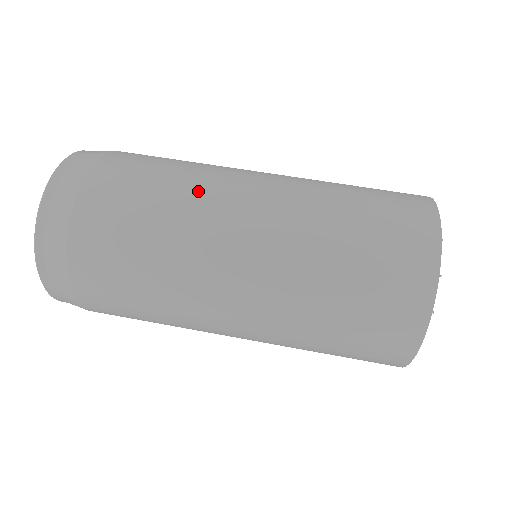
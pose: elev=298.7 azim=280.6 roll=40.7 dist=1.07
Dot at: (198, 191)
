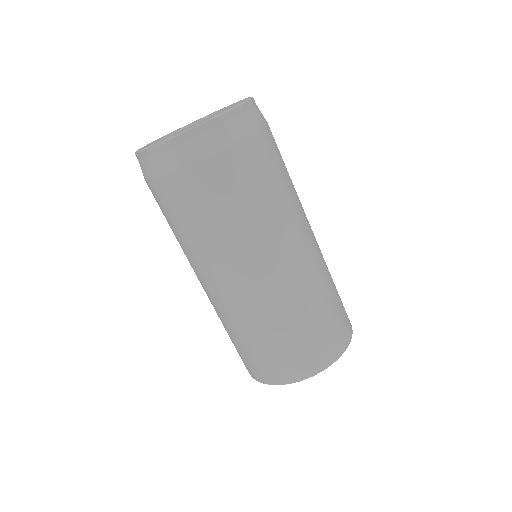
Dot at: (226, 248)
